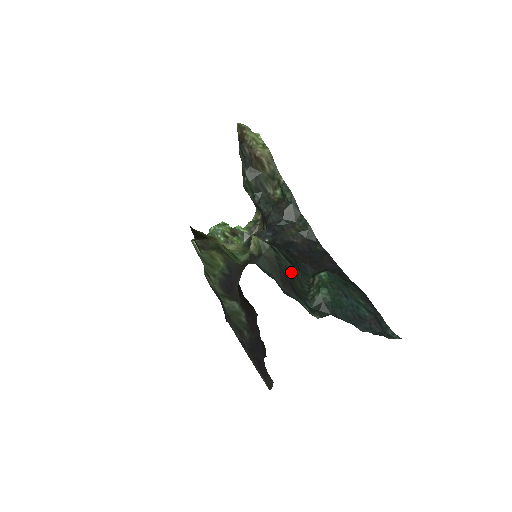
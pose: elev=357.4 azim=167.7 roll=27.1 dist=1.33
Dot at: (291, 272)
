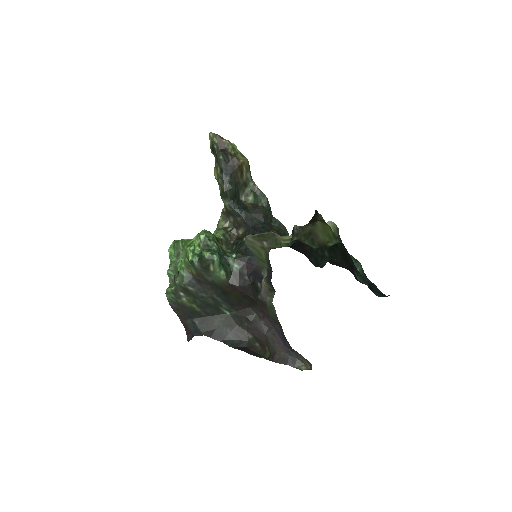
Dot at: (341, 252)
